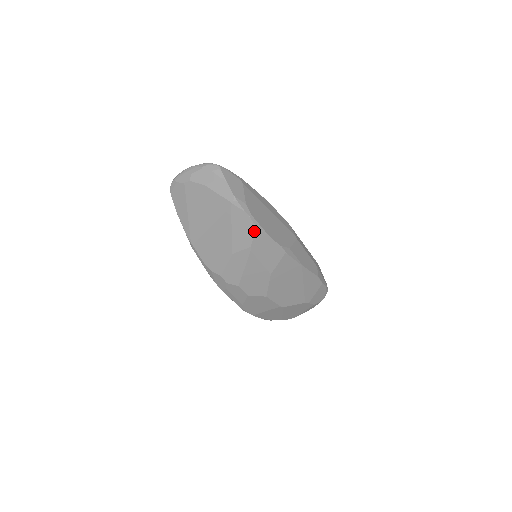
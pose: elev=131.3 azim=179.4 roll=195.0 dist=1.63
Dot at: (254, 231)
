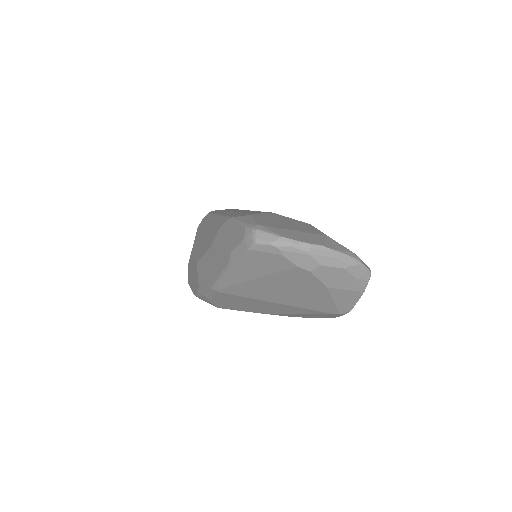
Dot at: occluded
